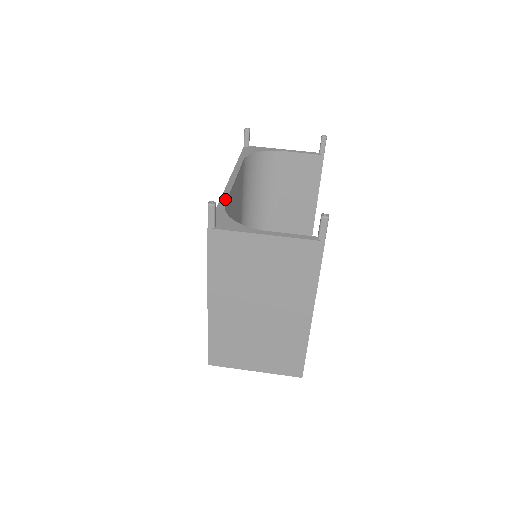
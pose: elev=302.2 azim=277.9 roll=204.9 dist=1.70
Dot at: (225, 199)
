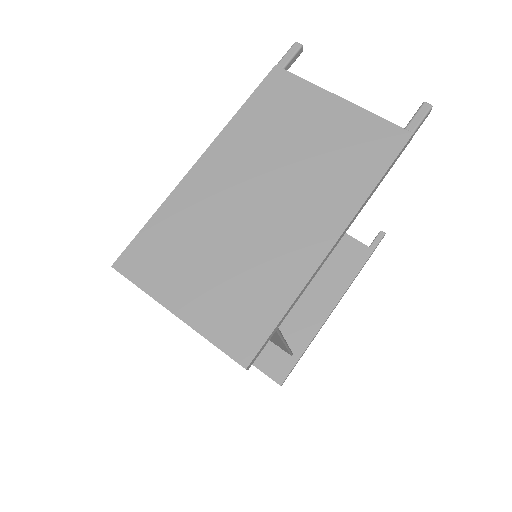
Dot at: occluded
